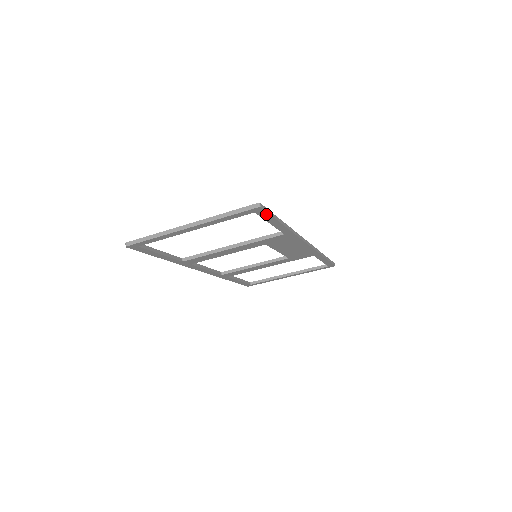
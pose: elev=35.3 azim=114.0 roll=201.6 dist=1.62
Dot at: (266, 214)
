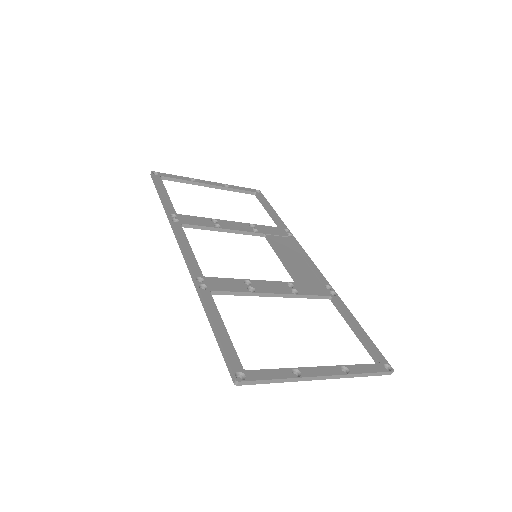
Dot at: (376, 354)
